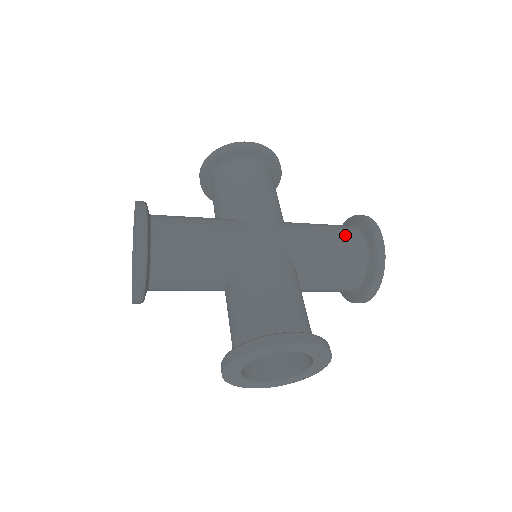
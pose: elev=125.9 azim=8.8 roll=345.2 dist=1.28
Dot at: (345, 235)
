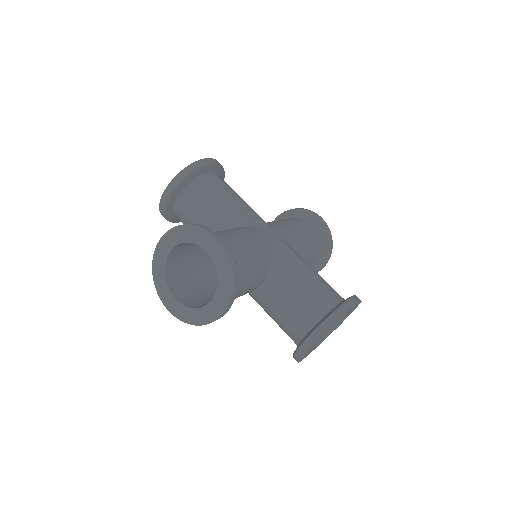
Dot at: (303, 224)
